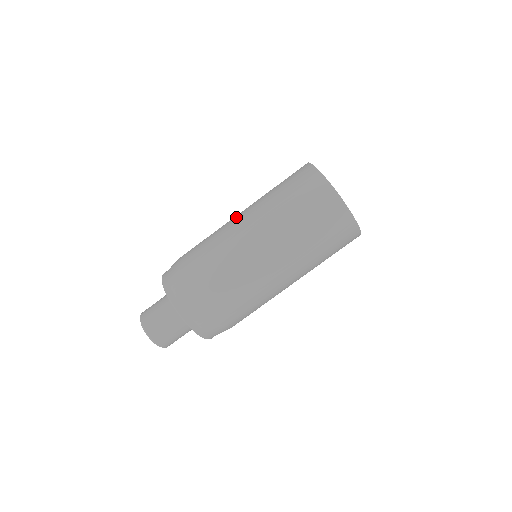
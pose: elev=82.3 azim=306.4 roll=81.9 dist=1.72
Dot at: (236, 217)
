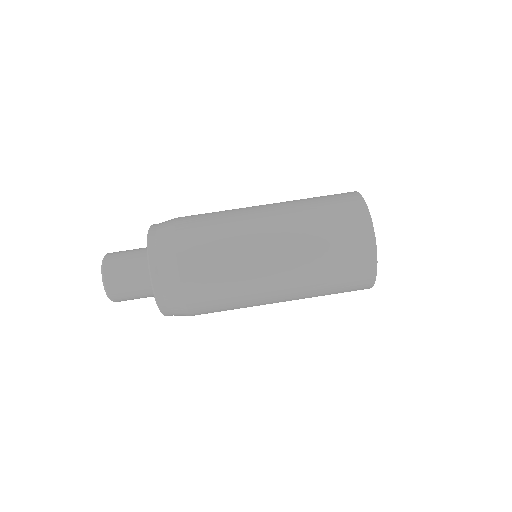
Dot at: (261, 217)
